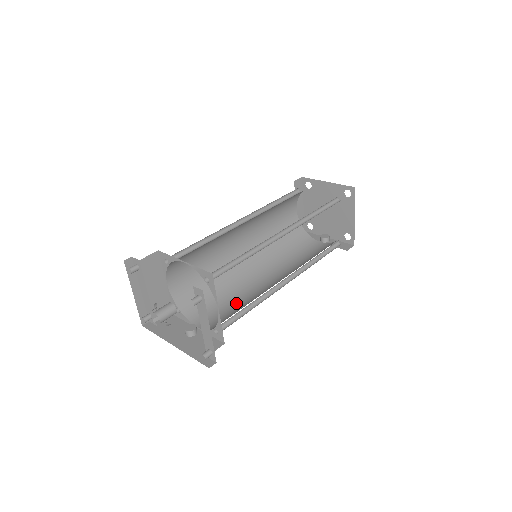
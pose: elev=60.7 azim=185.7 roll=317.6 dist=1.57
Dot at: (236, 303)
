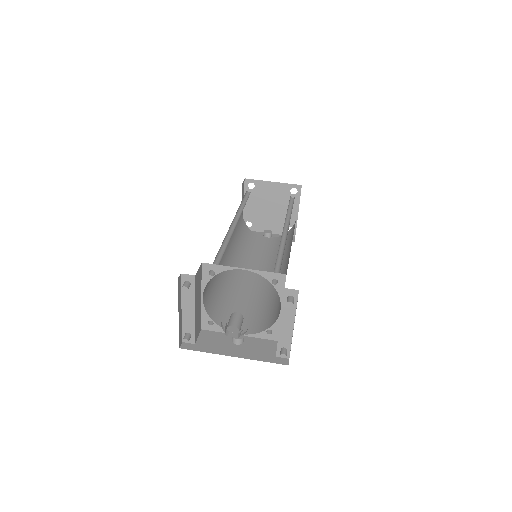
Dot at: (251, 304)
